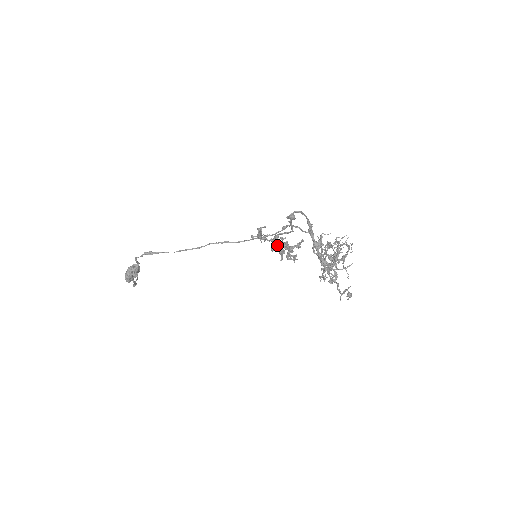
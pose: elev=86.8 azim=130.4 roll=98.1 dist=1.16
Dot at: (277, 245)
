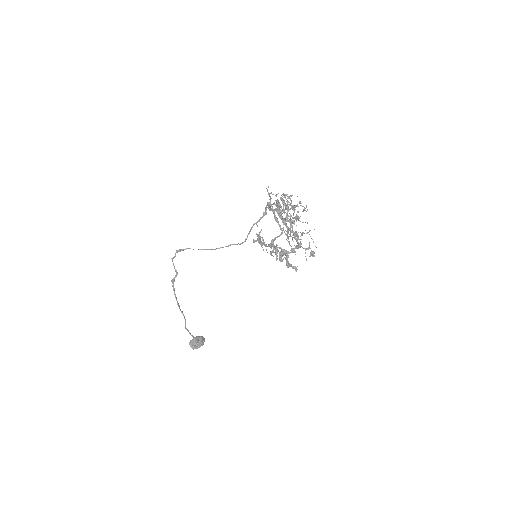
Dot at: (273, 248)
